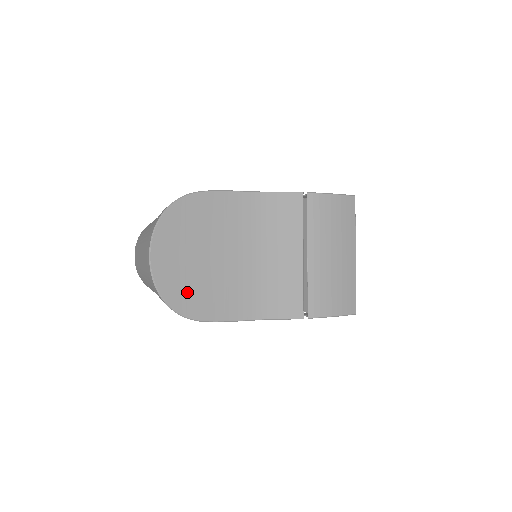
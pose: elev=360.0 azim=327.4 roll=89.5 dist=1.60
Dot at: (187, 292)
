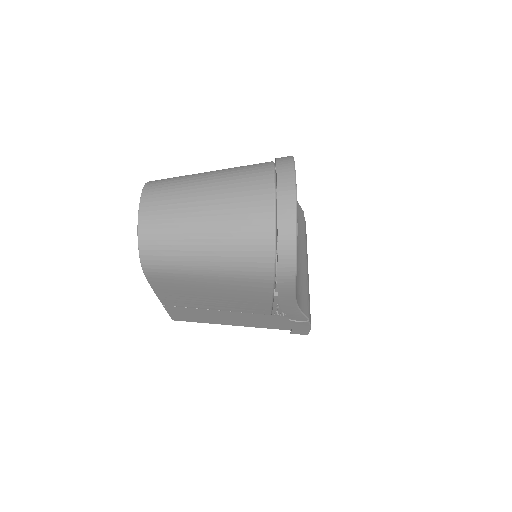
Dot at: occluded
